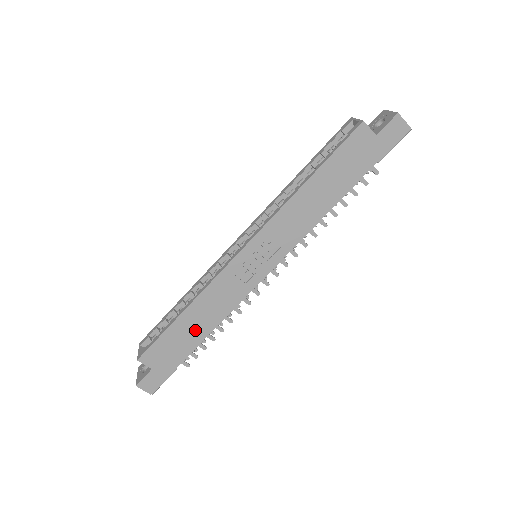
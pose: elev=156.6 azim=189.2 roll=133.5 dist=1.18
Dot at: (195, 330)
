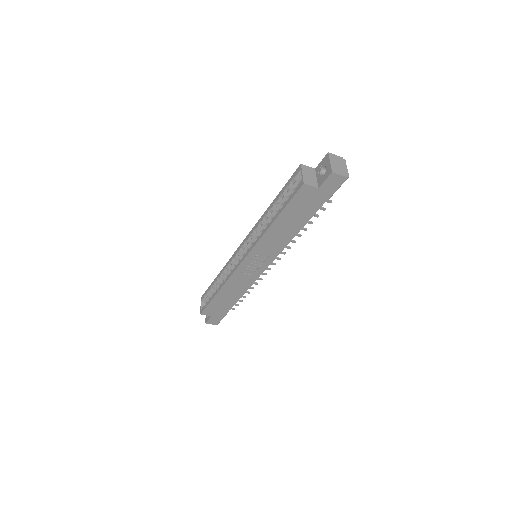
Dot at: (229, 298)
